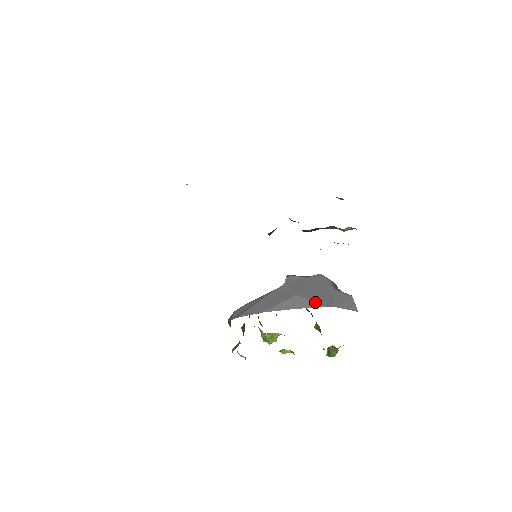
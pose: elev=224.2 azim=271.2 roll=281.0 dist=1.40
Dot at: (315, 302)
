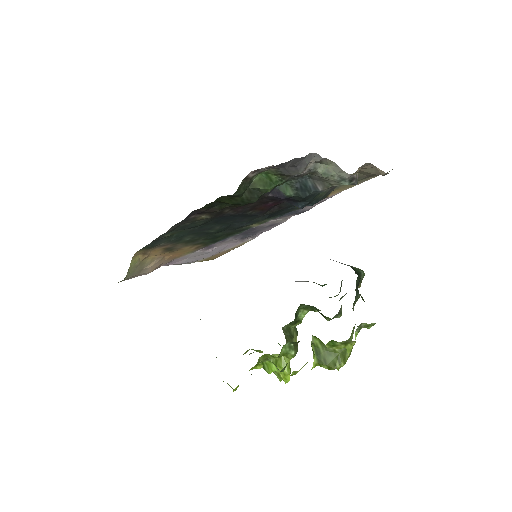
Dot at: occluded
